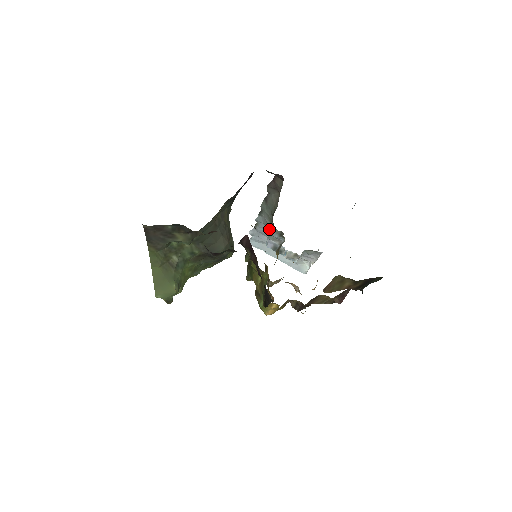
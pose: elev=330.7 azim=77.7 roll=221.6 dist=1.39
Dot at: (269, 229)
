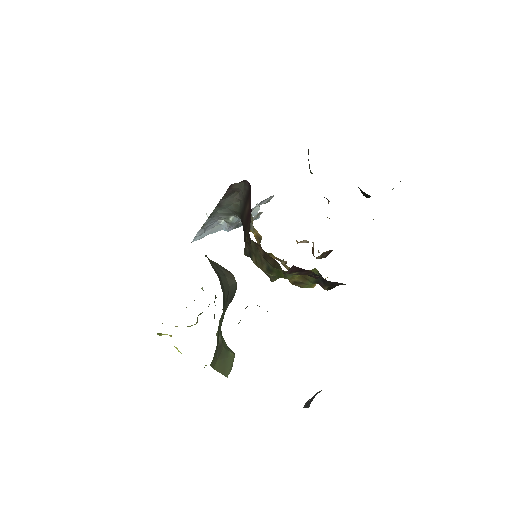
Dot at: (228, 221)
